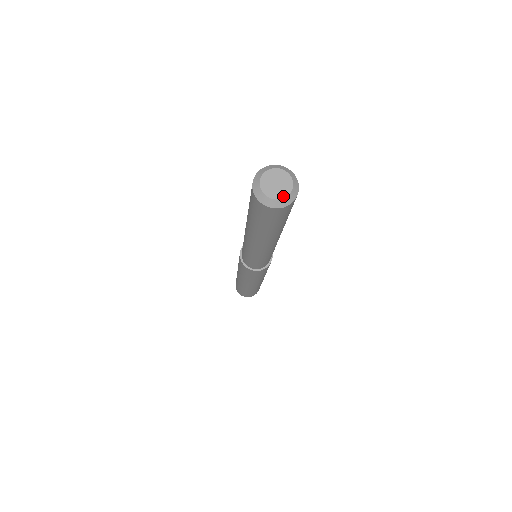
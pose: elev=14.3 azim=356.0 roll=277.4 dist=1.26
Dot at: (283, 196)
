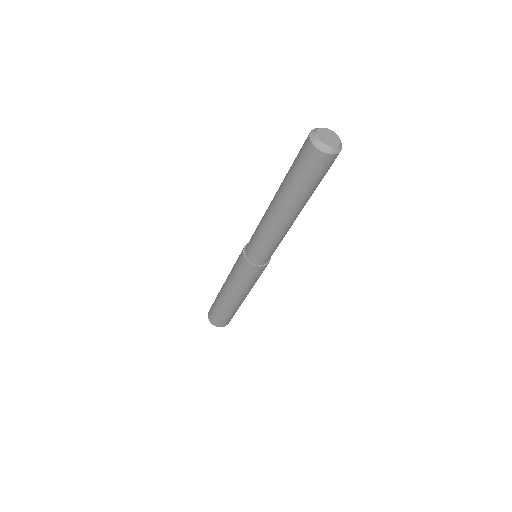
Dot at: (332, 145)
